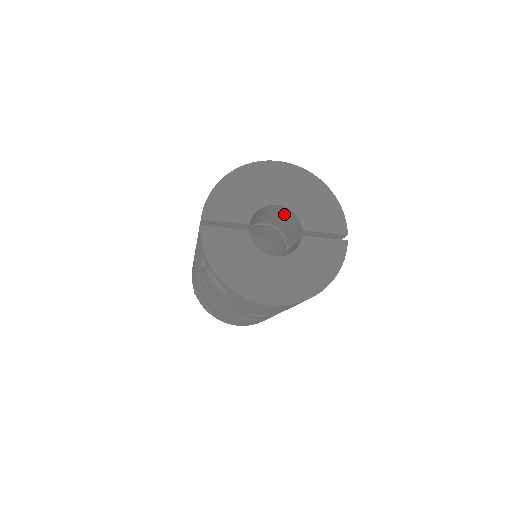
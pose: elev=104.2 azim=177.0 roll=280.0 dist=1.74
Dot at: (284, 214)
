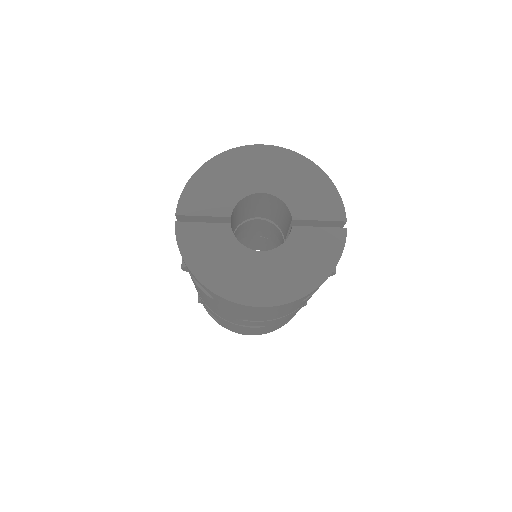
Dot at: (273, 204)
